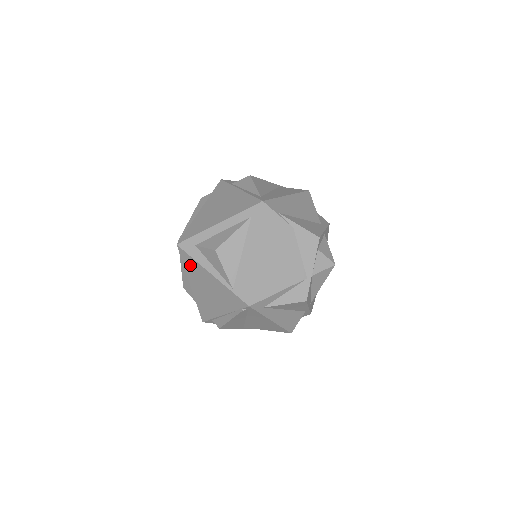
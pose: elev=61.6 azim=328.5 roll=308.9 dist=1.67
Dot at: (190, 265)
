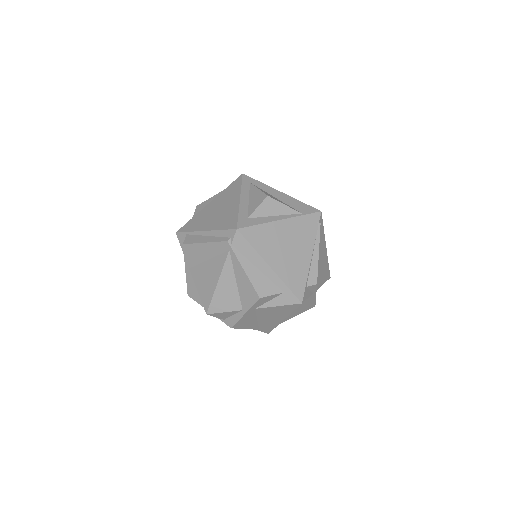
Dot at: (259, 237)
